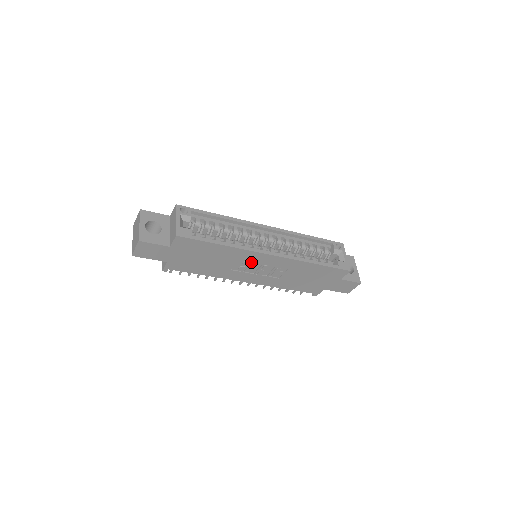
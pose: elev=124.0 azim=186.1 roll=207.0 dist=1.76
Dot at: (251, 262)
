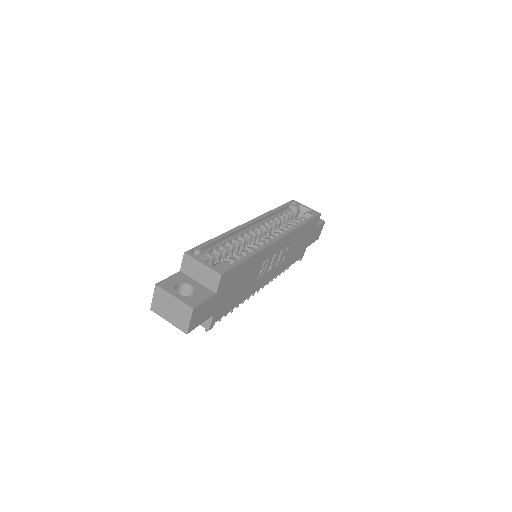
Dot at: (267, 259)
